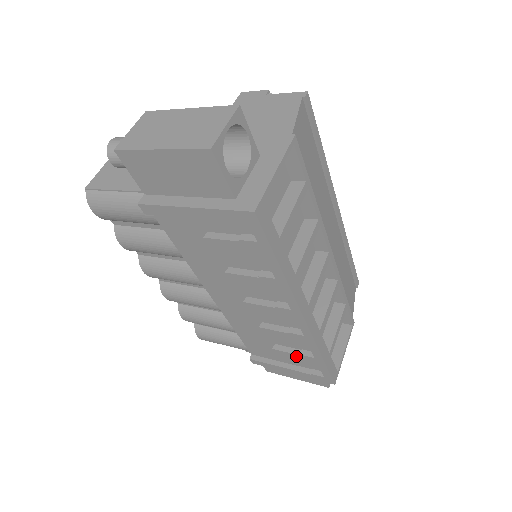
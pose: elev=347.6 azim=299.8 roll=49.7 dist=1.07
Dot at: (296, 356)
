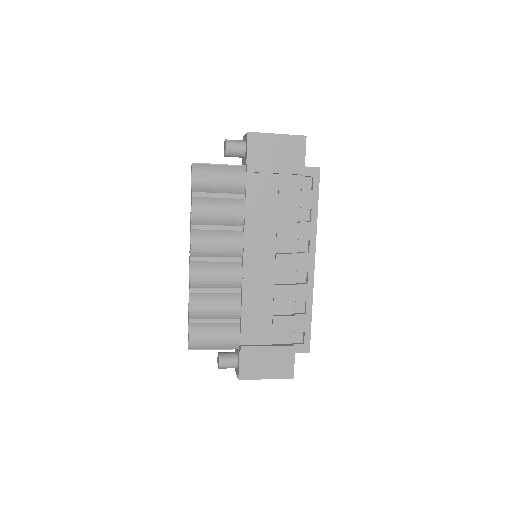
Dot at: (291, 319)
